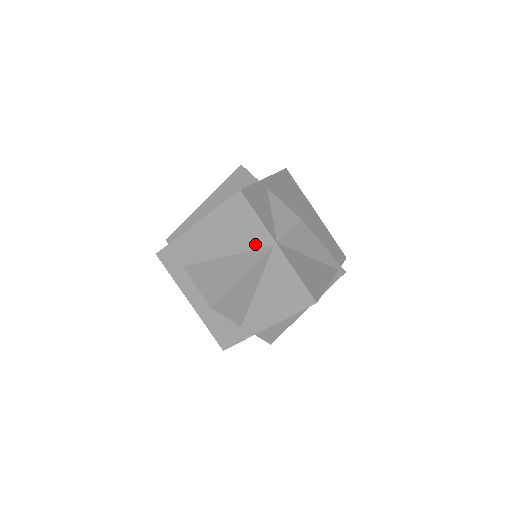
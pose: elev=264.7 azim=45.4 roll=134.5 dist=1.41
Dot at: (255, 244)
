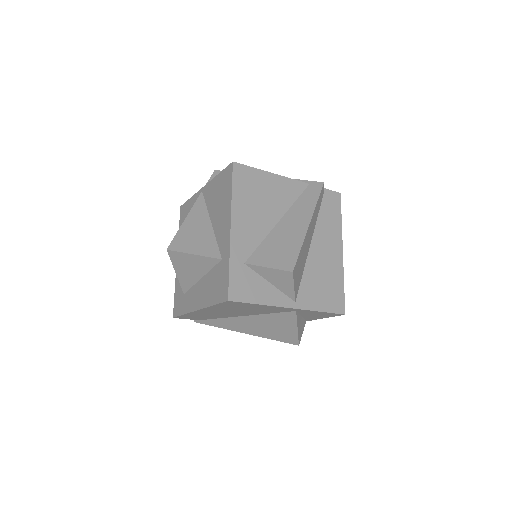
Dot at: occluded
